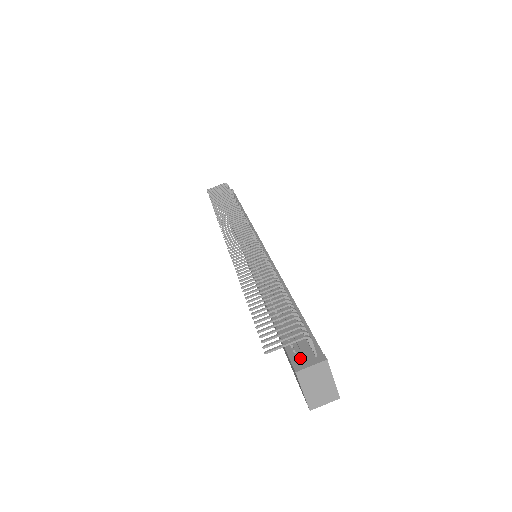
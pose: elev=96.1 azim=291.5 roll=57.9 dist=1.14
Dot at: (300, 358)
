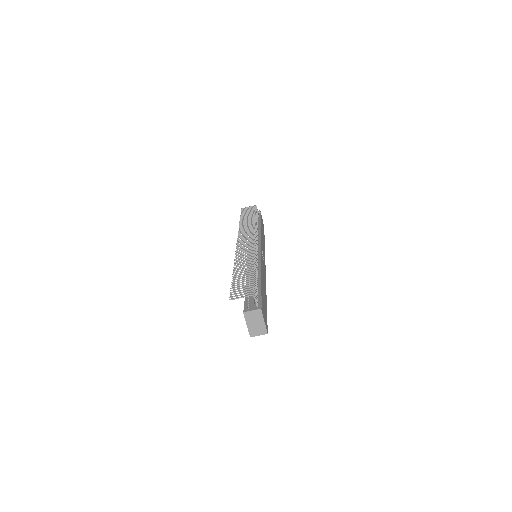
Dot at: (249, 307)
